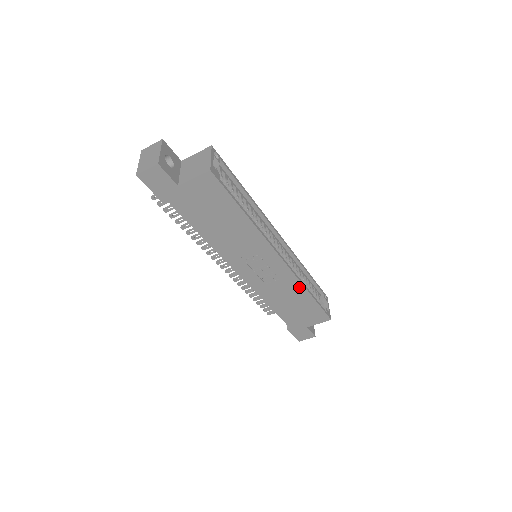
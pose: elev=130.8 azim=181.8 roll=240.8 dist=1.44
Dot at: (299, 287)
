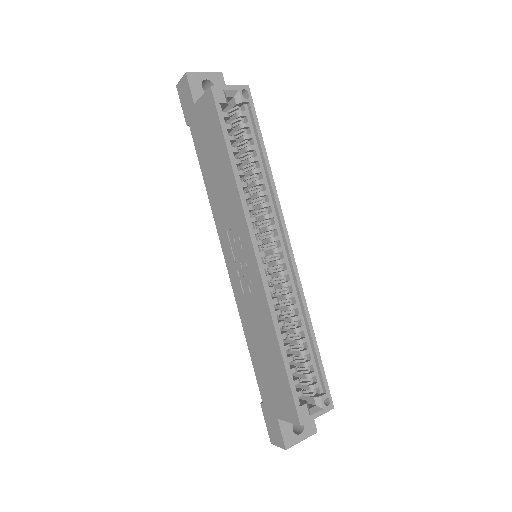
Dot at: (270, 322)
